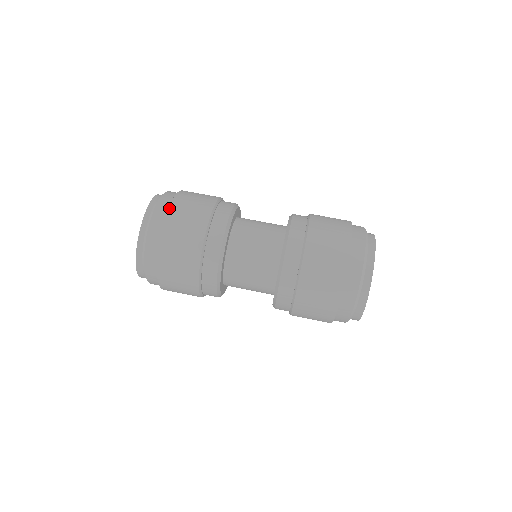
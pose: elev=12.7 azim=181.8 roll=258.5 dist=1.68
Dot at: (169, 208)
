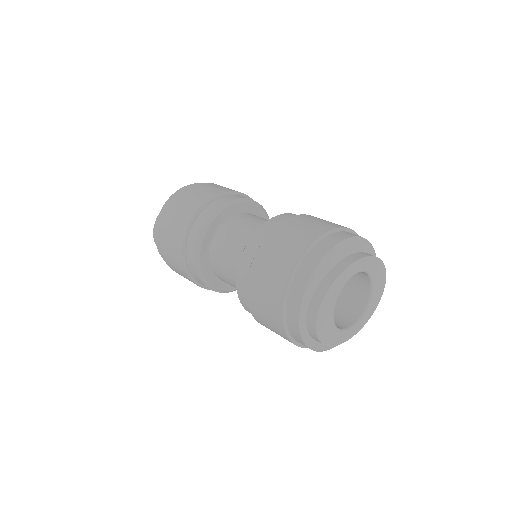
Dot at: (211, 183)
